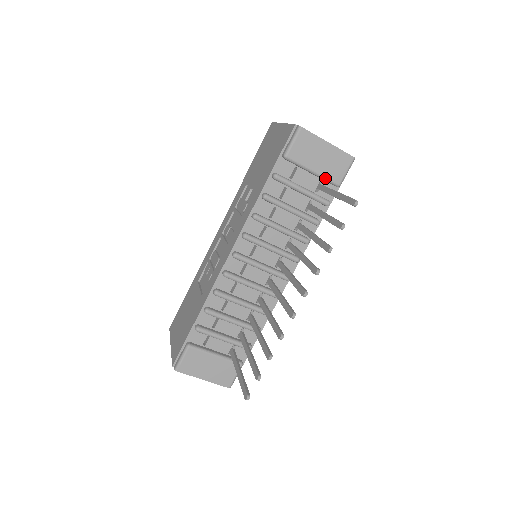
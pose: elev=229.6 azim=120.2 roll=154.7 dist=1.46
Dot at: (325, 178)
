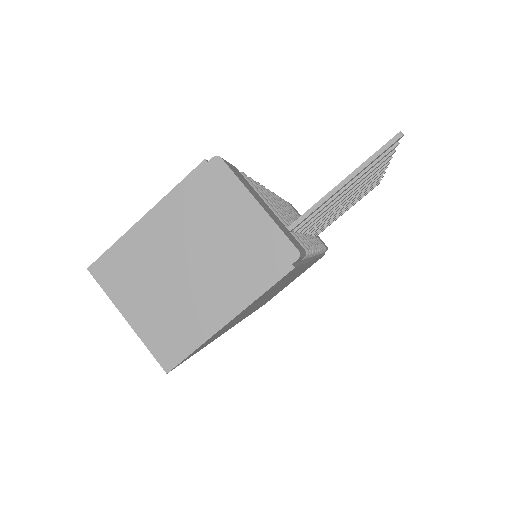
Dot at: occluded
